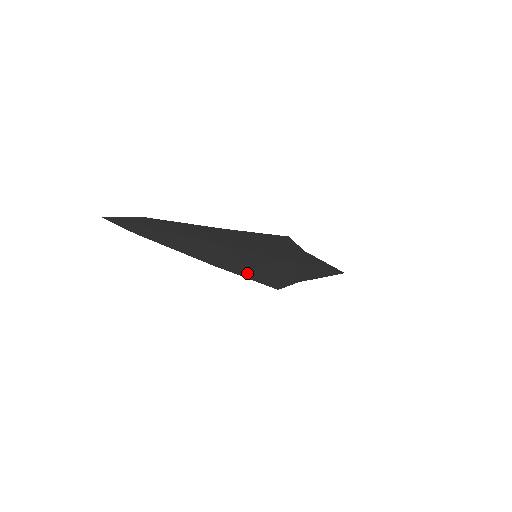
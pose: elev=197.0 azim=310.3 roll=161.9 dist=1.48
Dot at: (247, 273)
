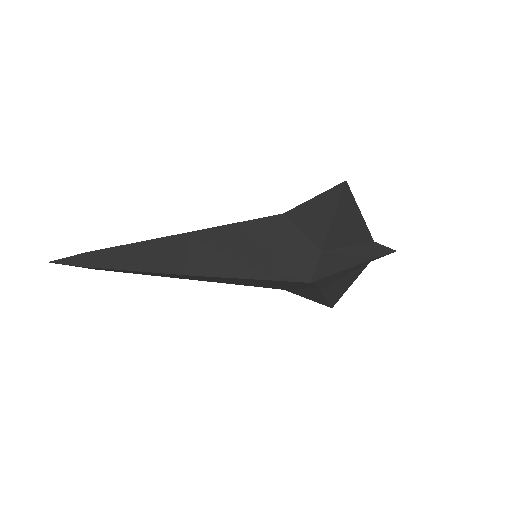
Dot at: (241, 269)
